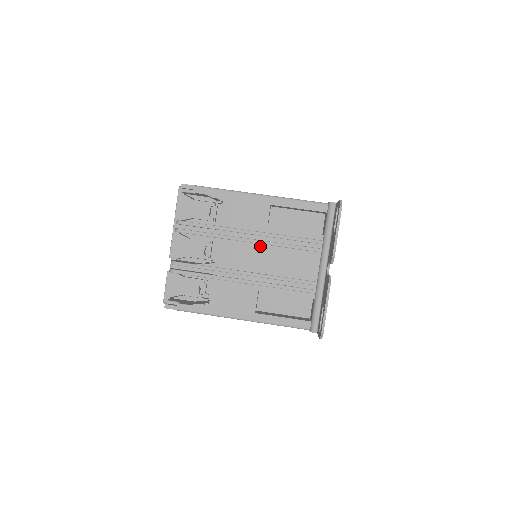
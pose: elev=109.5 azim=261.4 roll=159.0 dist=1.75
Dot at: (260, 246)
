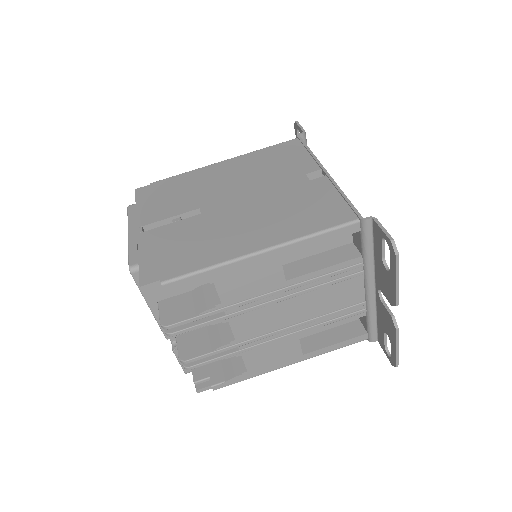
Dot at: (284, 302)
